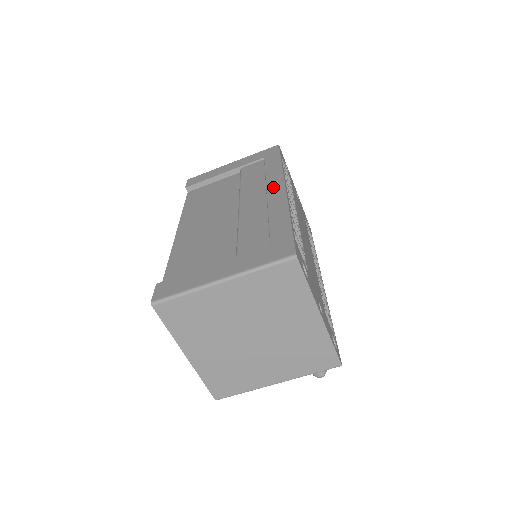
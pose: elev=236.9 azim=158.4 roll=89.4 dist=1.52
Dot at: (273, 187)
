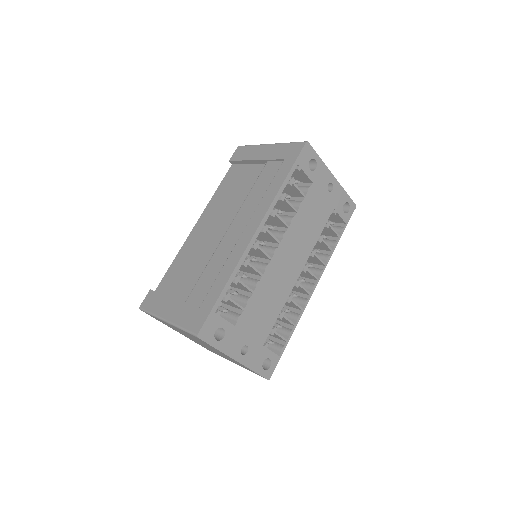
Dot at: (251, 225)
